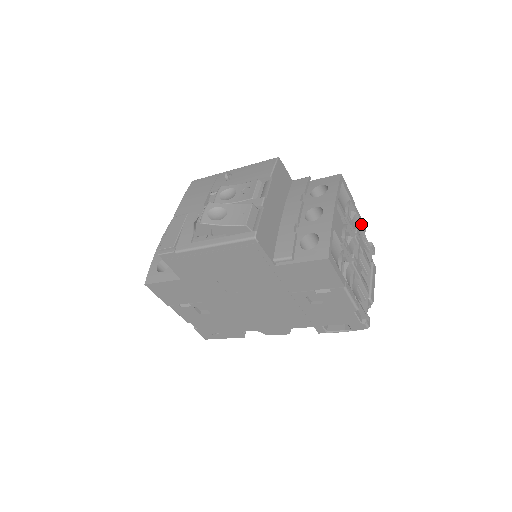
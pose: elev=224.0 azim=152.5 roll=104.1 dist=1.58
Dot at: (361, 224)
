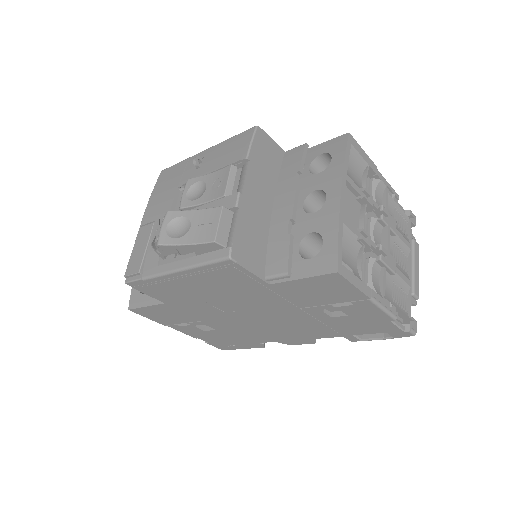
Dot at: (390, 192)
